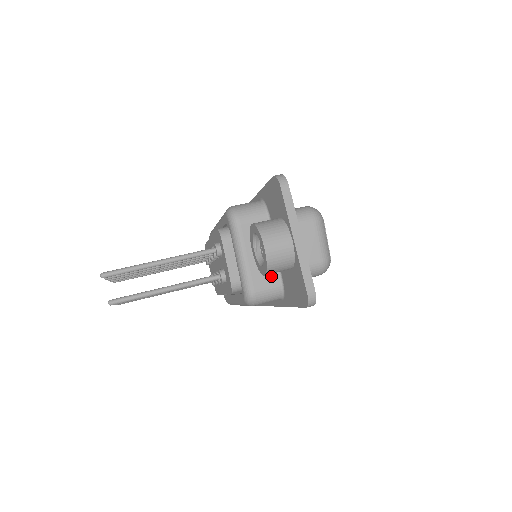
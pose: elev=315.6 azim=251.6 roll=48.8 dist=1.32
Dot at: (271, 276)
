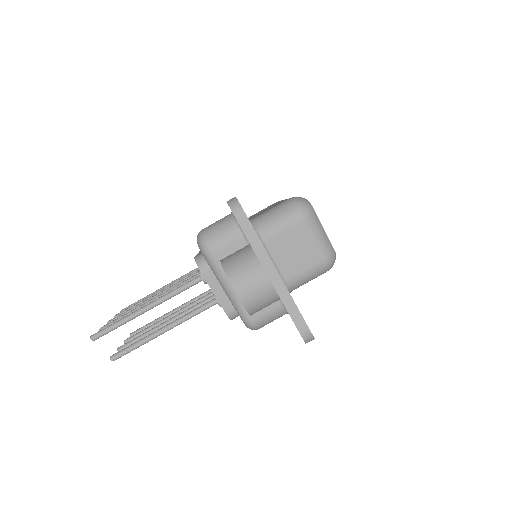
Dot at: occluded
